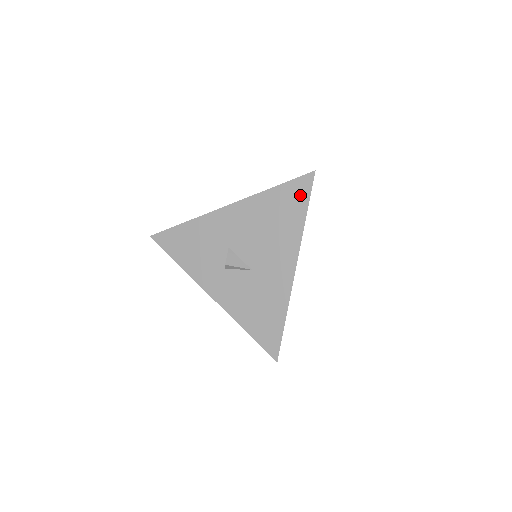
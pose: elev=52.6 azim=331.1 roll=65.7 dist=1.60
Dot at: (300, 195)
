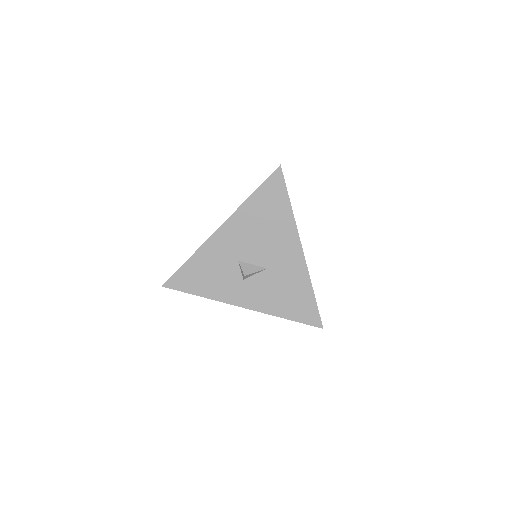
Dot at: (278, 190)
